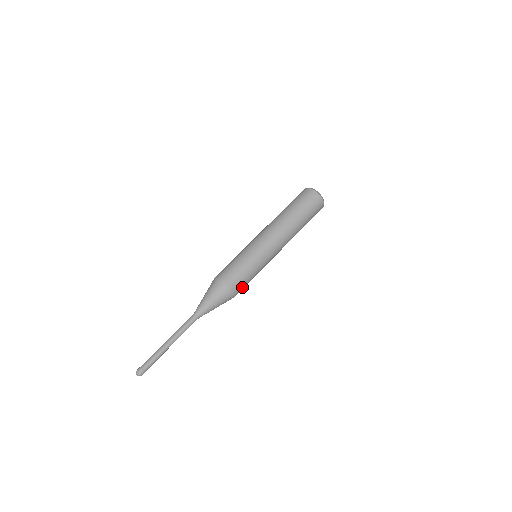
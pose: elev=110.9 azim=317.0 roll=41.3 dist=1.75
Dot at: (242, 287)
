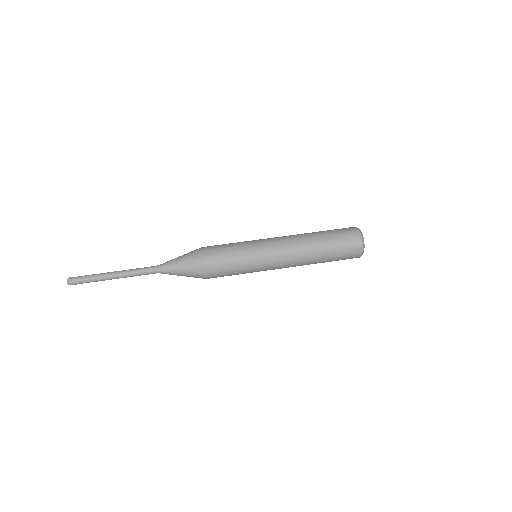
Dot at: (219, 274)
